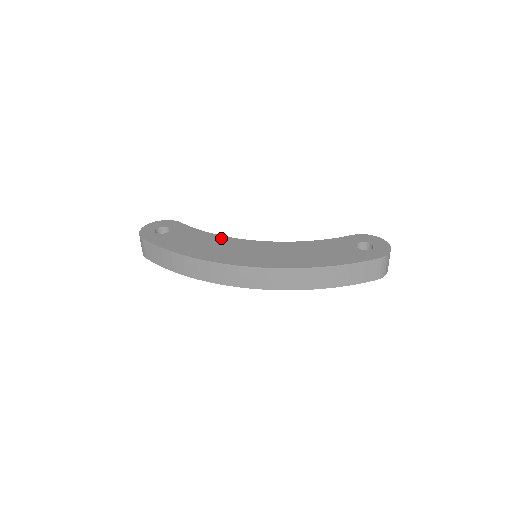
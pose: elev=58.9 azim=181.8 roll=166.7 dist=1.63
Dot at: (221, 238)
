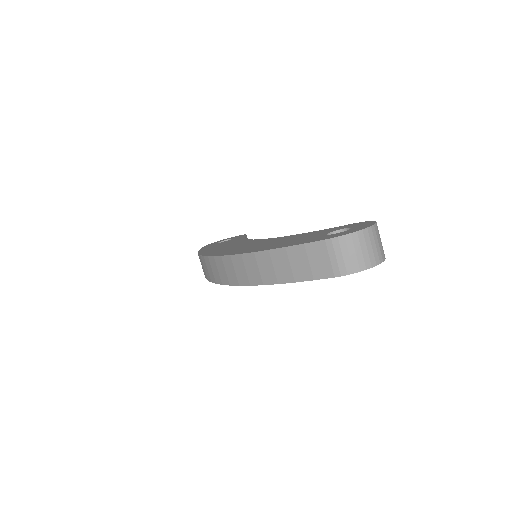
Dot at: (243, 240)
